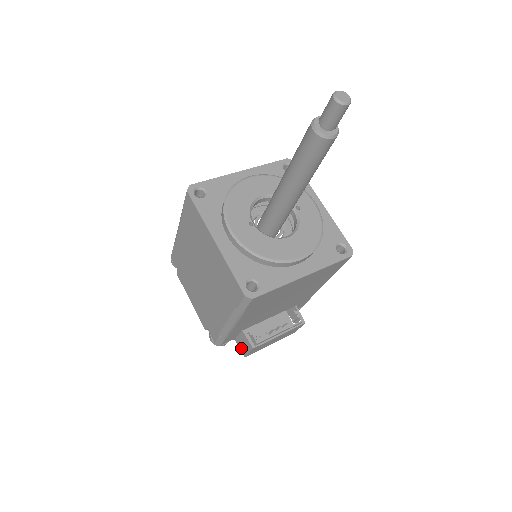
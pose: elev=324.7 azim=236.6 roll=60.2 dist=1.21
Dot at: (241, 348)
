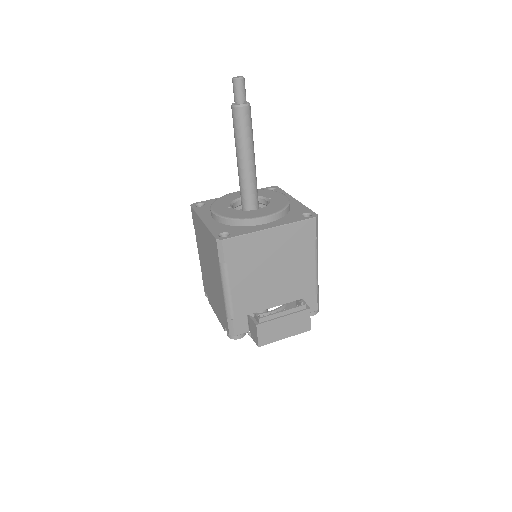
Dot at: (254, 339)
